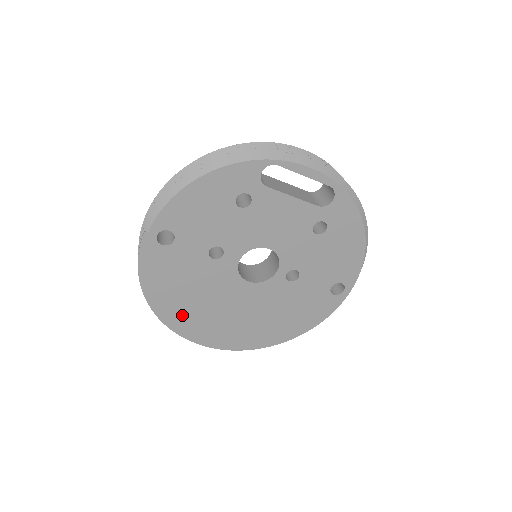
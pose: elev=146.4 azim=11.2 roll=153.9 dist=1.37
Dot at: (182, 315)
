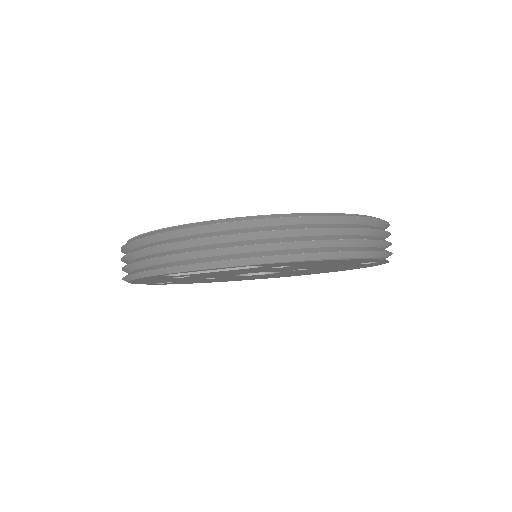
Dot at: occluded
